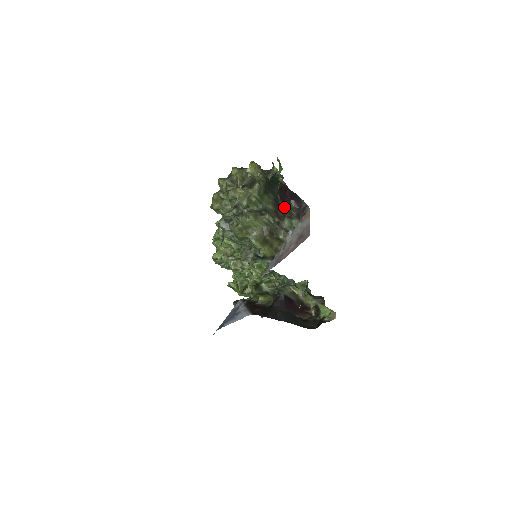
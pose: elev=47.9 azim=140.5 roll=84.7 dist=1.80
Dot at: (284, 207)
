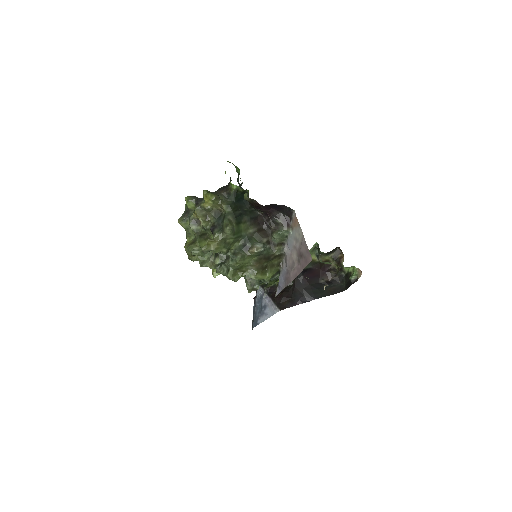
Dot at: (264, 216)
